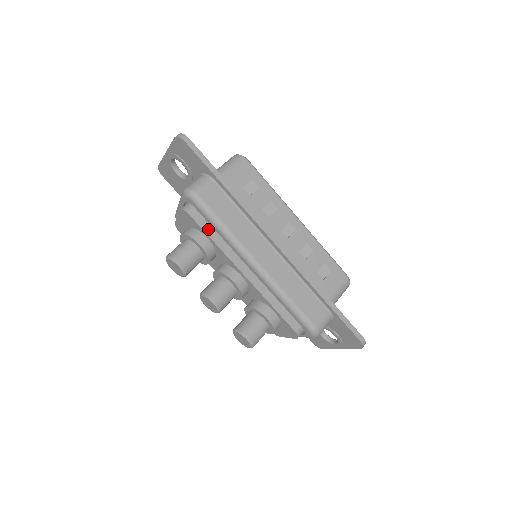
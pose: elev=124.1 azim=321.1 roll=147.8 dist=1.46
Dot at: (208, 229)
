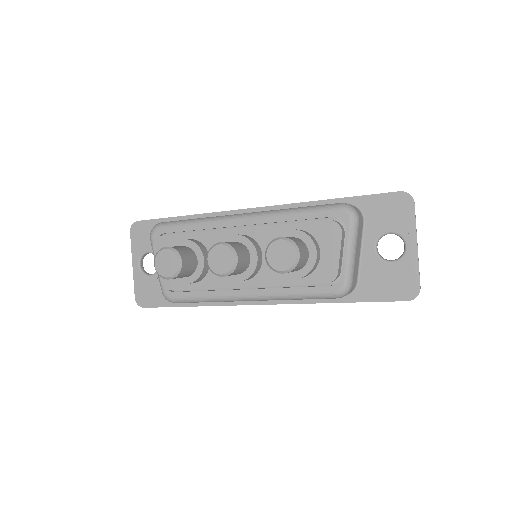
Dot at: (185, 234)
